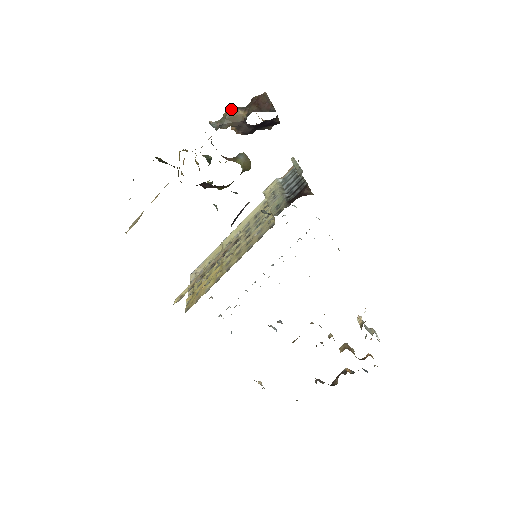
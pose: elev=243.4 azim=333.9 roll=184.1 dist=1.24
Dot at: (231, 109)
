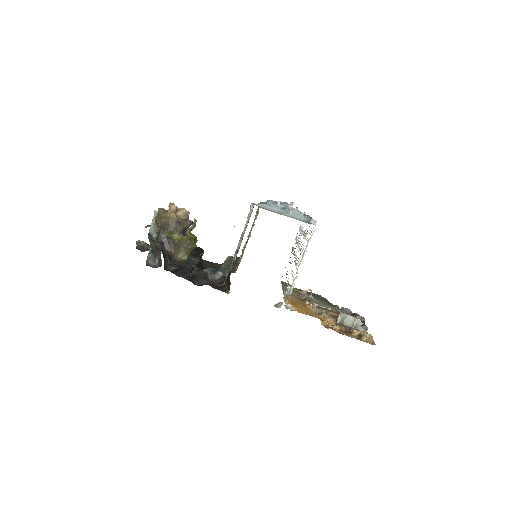
Dot at: occluded
